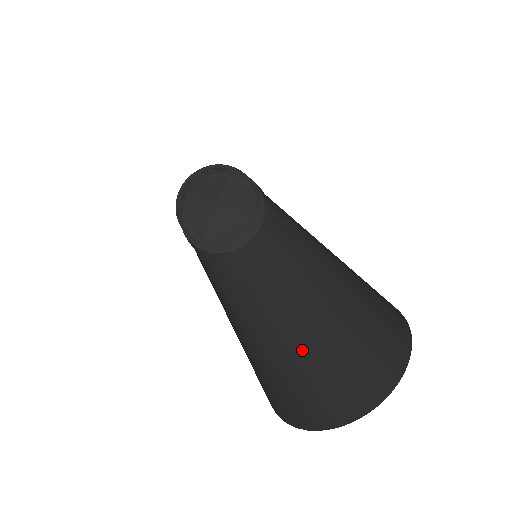
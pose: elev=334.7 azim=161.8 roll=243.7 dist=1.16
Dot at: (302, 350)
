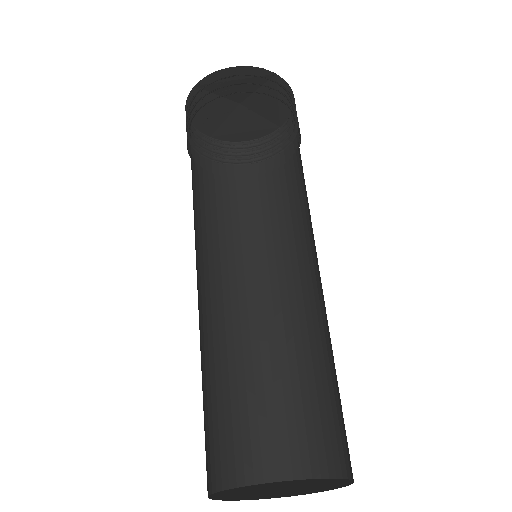
Dot at: (266, 374)
